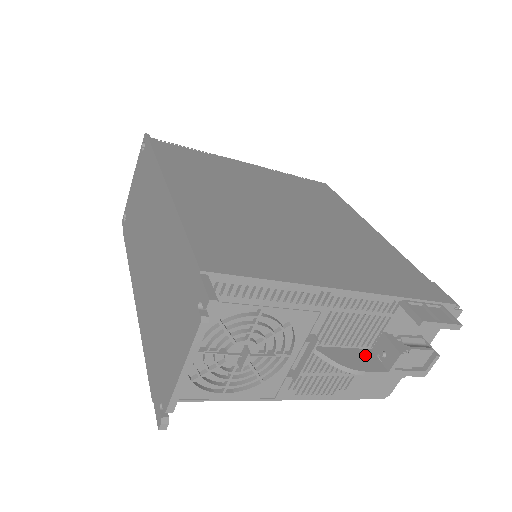
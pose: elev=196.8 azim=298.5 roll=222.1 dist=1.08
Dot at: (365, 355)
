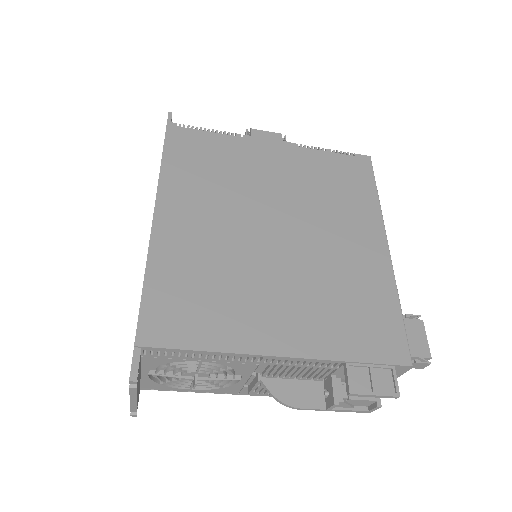
Dot at: (312, 389)
